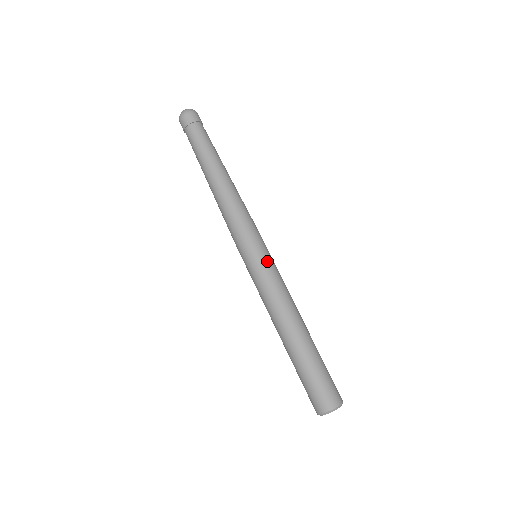
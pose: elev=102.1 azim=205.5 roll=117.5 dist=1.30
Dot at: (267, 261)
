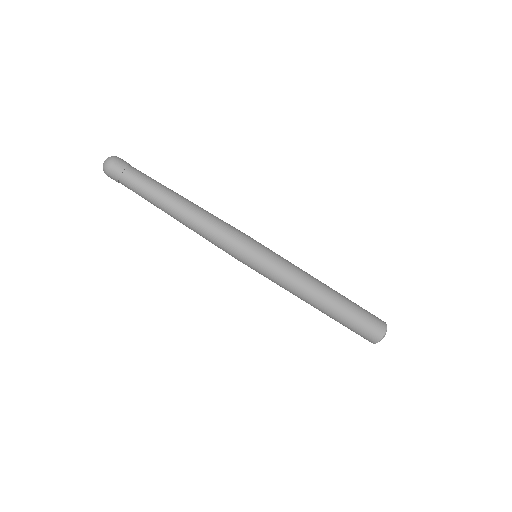
Dot at: (272, 254)
